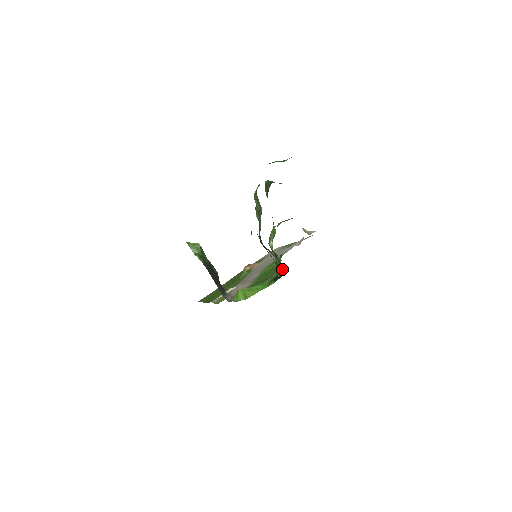
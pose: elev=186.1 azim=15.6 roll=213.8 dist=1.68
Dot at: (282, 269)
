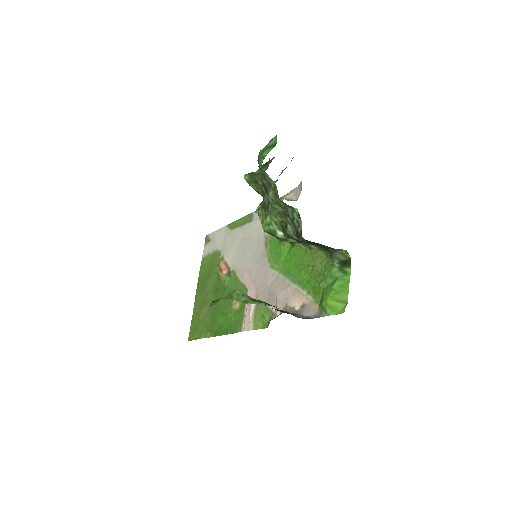
Dot at: (344, 251)
